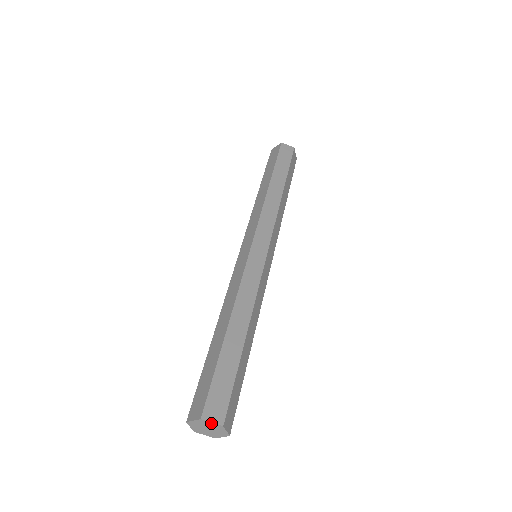
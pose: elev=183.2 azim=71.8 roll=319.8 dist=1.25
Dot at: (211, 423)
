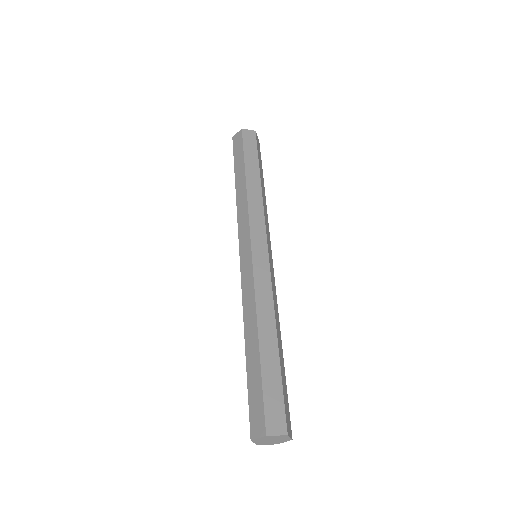
Dot at: (276, 436)
